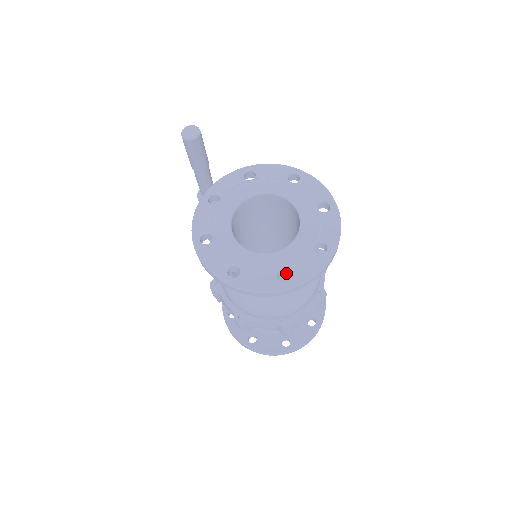
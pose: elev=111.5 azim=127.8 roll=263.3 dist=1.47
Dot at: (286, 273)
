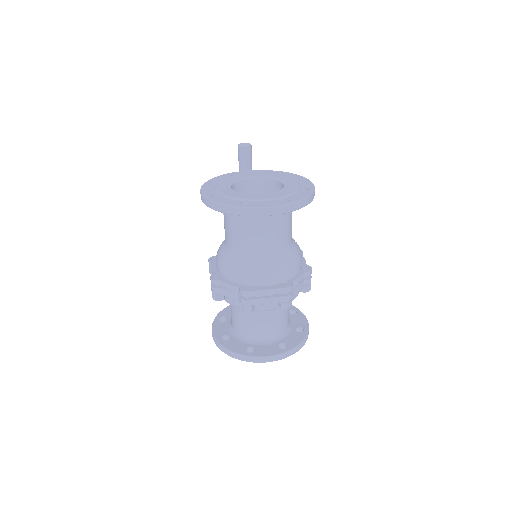
Dot at: occluded
